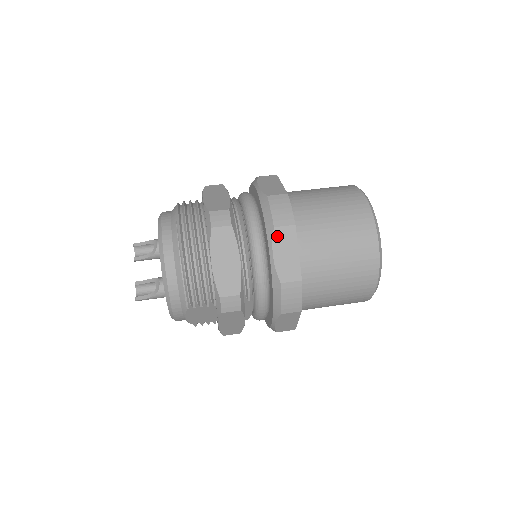
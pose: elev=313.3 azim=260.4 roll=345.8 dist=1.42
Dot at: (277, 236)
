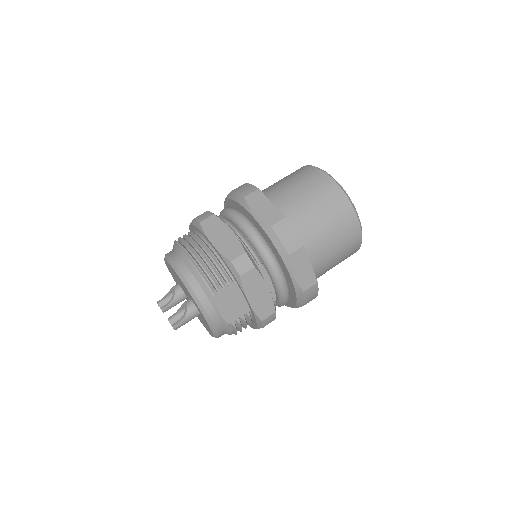
Dot at: (250, 201)
